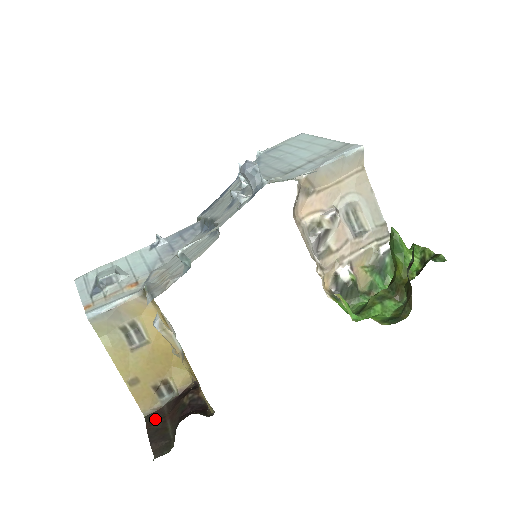
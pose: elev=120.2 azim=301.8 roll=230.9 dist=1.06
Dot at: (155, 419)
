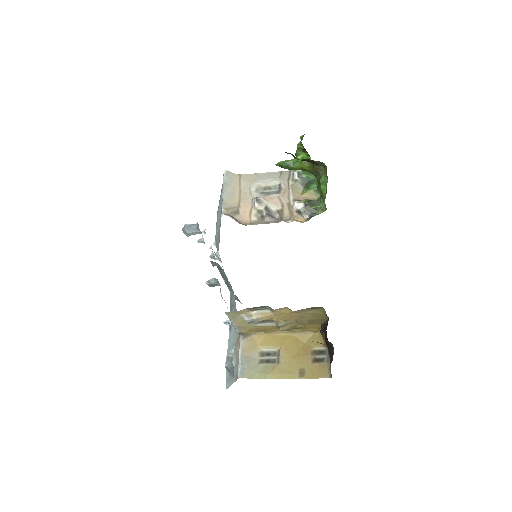
Dot at: occluded
